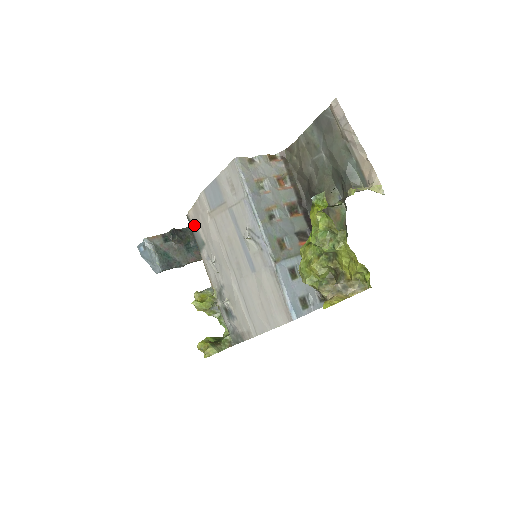
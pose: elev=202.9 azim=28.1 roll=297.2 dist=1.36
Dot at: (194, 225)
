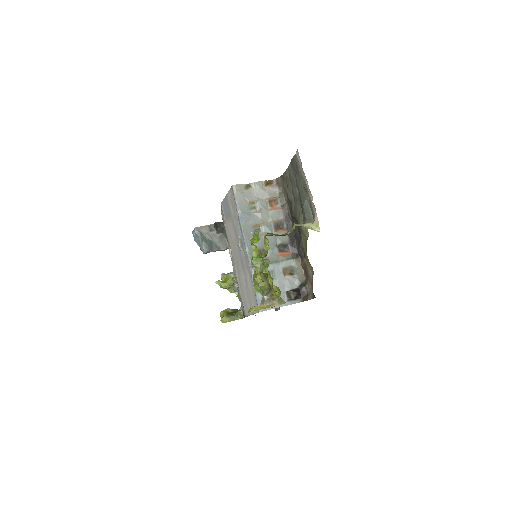
Dot at: occluded
